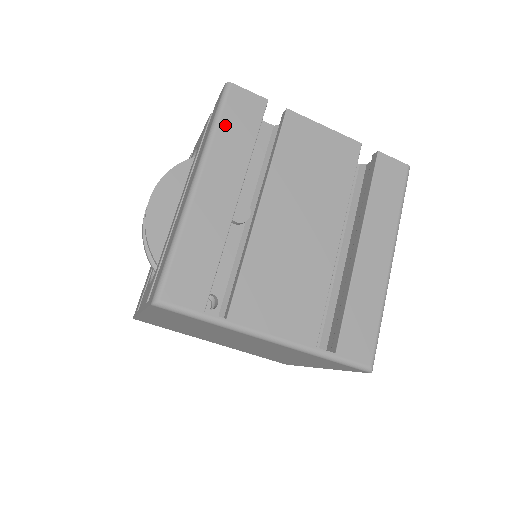
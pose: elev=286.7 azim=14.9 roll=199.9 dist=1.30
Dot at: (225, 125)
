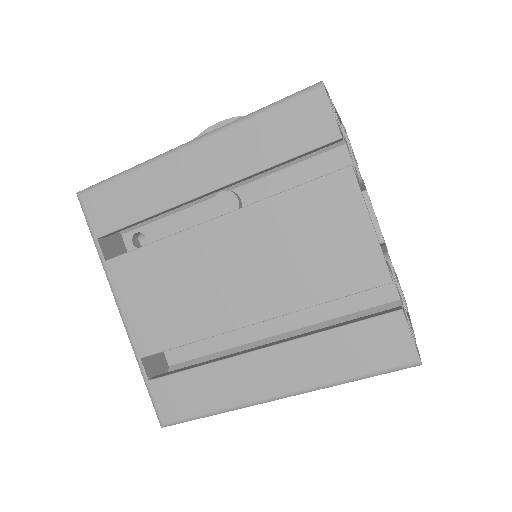
Dot at: (269, 120)
